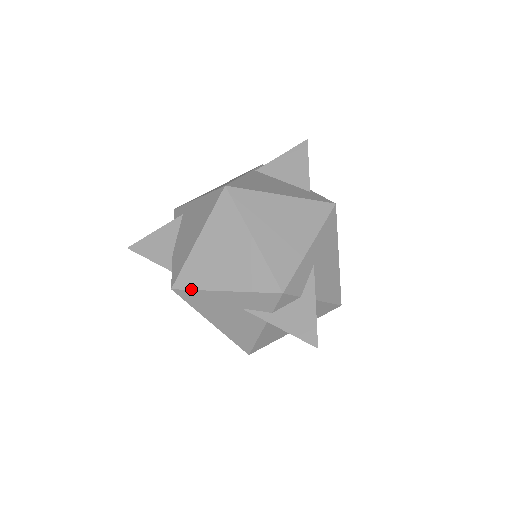
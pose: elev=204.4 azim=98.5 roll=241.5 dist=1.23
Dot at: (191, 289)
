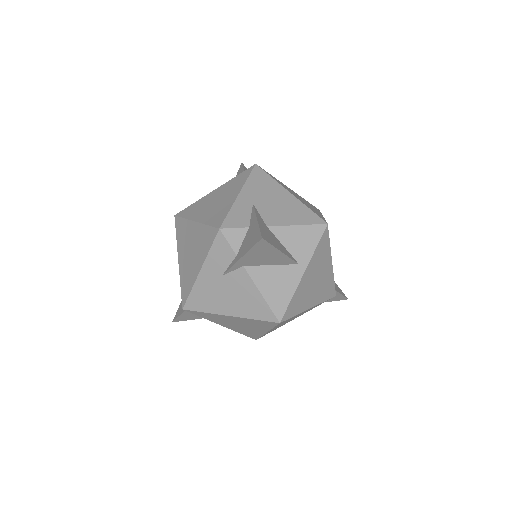
Dot at: (188, 295)
